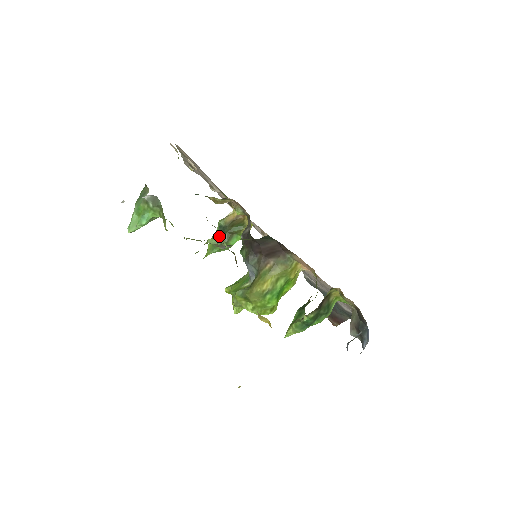
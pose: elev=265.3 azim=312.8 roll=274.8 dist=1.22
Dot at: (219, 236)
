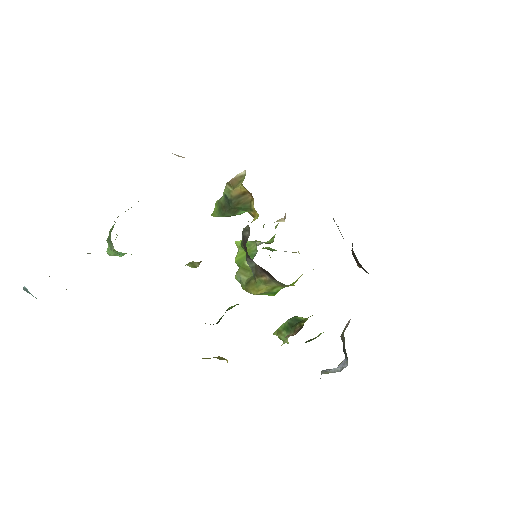
Dot at: (224, 207)
